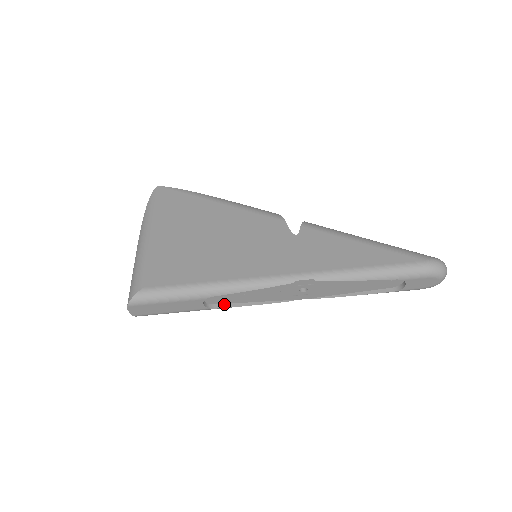
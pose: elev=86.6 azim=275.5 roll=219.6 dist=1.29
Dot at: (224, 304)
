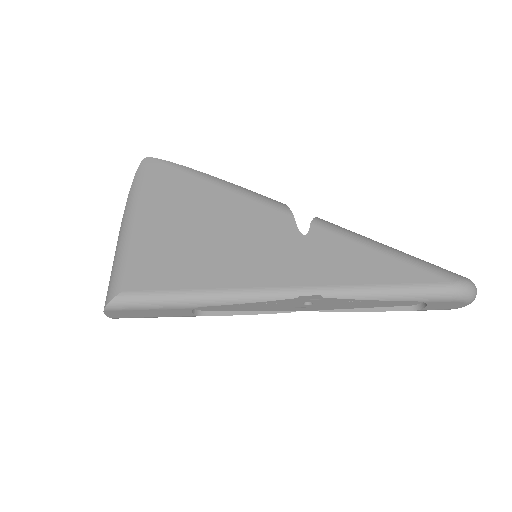
Dot at: (216, 311)
